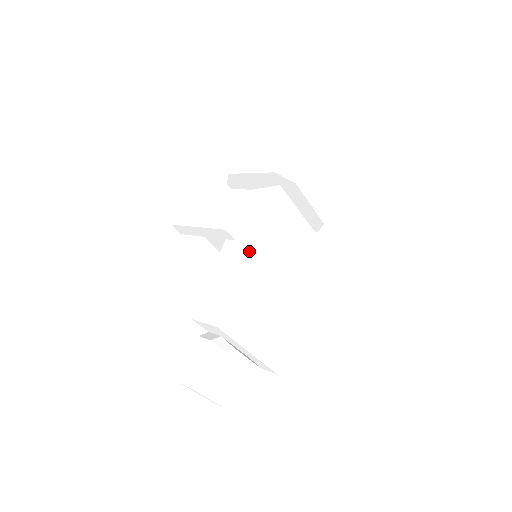
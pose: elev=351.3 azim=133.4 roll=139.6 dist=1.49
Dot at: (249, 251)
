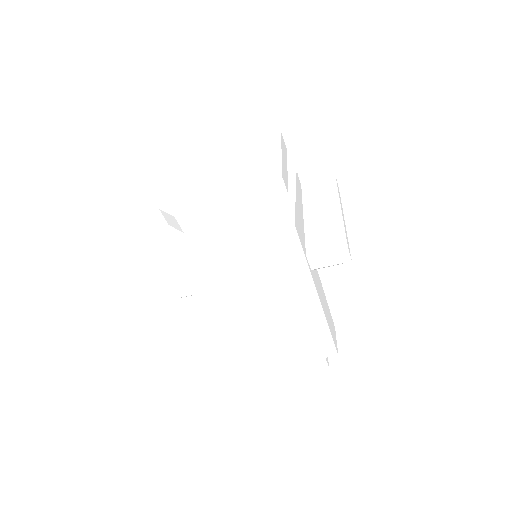
Dot at: (210, 318)
